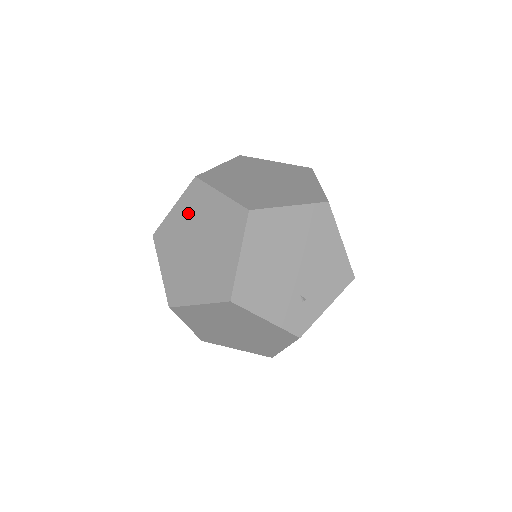
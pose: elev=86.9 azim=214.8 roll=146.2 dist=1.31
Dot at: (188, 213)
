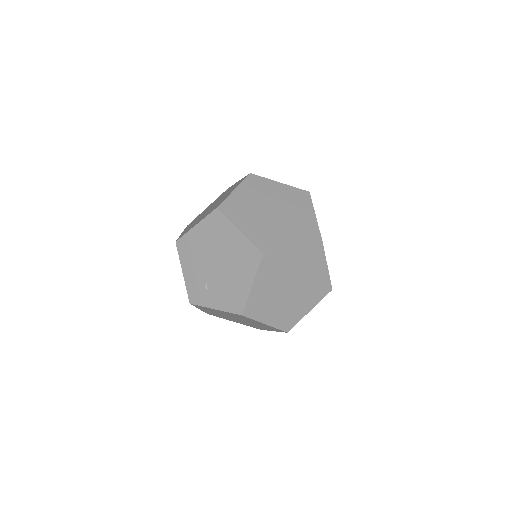
Dot at: occluded
